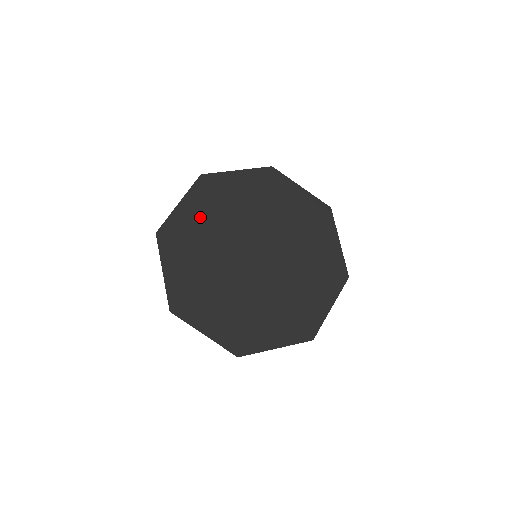
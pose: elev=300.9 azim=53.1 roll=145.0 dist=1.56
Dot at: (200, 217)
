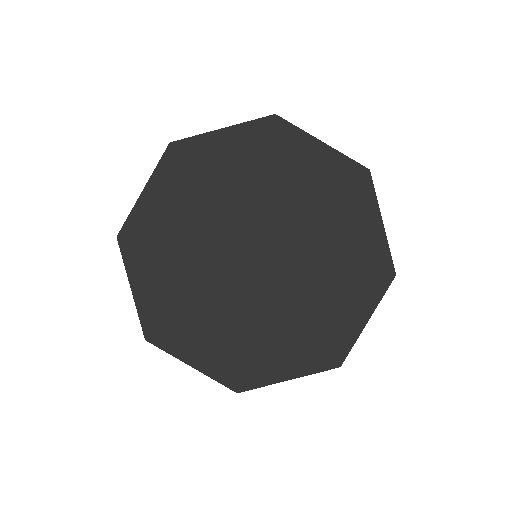
Dot at: (232, 163)
